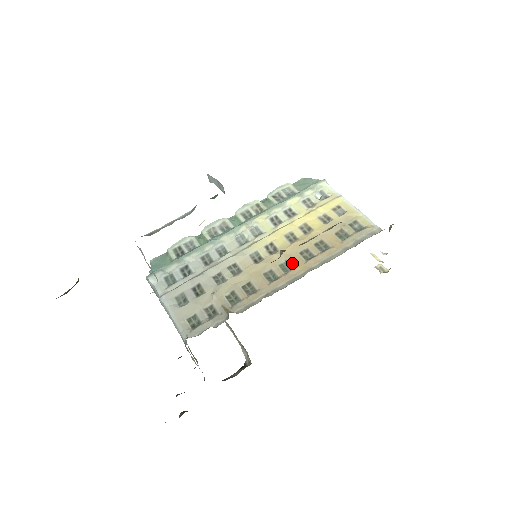
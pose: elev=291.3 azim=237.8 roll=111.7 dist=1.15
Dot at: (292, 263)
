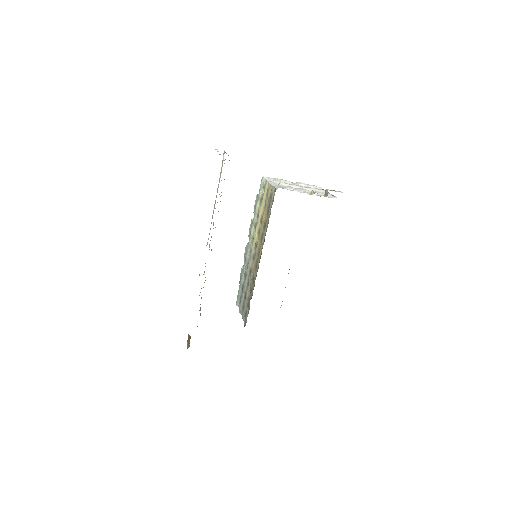
Dot at: (259, 249)
